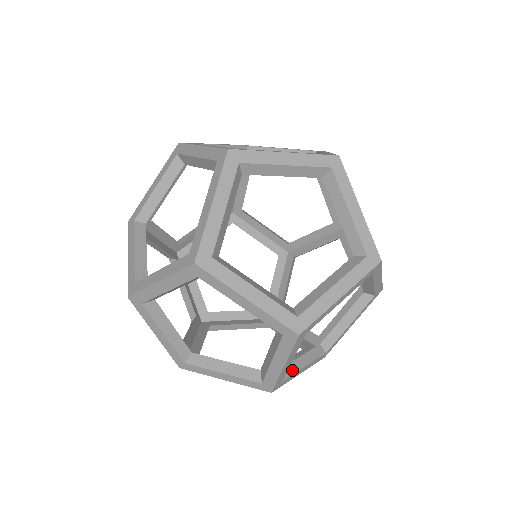
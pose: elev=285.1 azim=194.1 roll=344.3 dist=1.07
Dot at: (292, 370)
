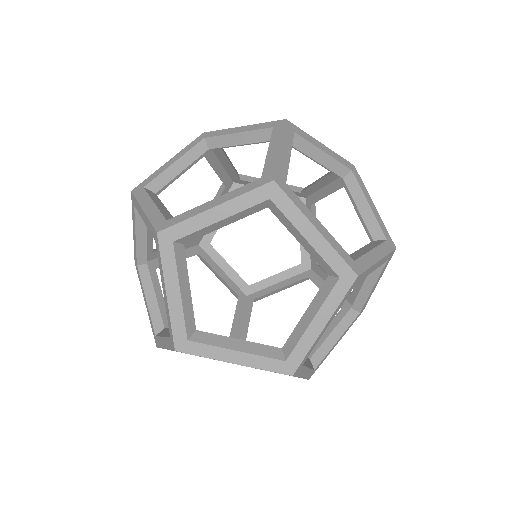
Dot at: occluded
